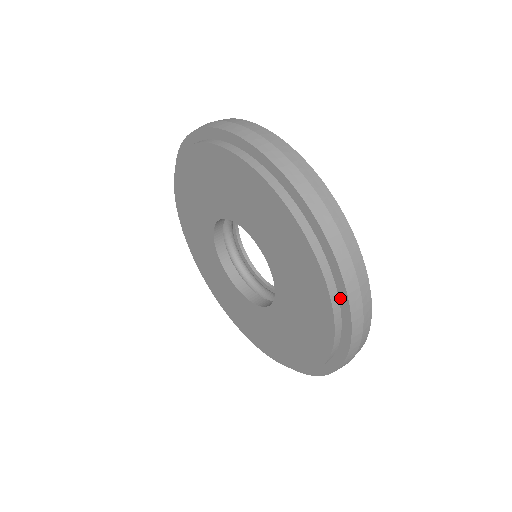
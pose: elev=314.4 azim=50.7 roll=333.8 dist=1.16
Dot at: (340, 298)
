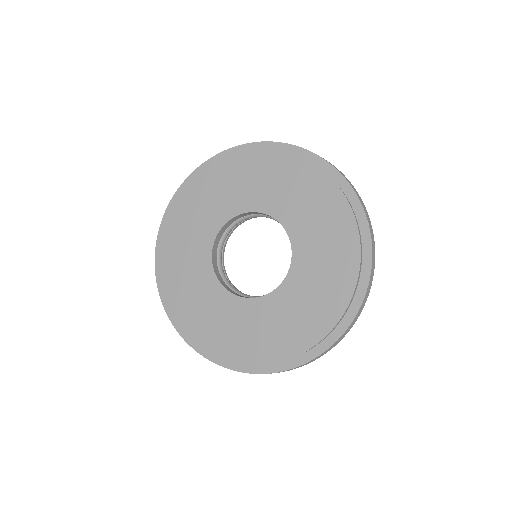
Dot at: (334, 179)
